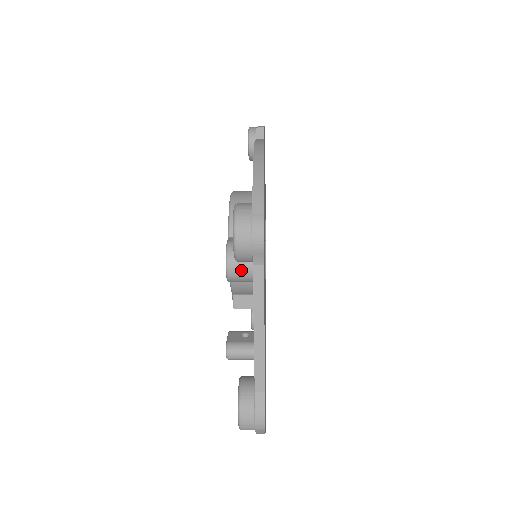
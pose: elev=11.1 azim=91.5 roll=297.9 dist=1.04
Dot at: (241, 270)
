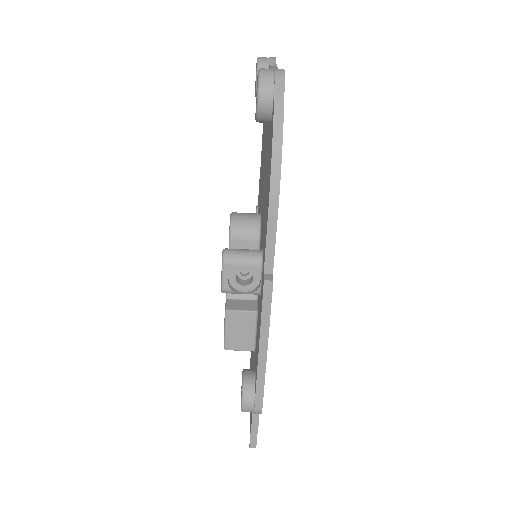
Dot at: (245, 216)
